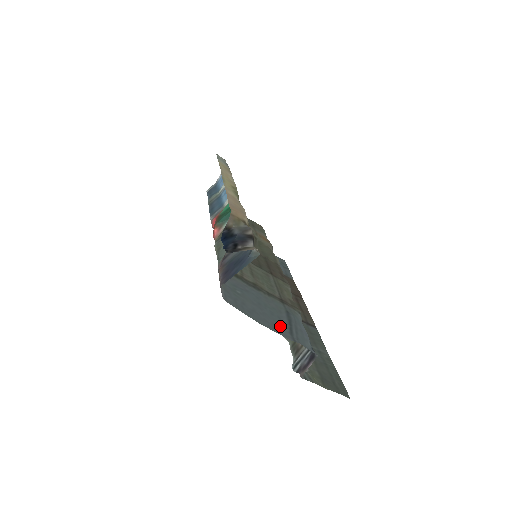
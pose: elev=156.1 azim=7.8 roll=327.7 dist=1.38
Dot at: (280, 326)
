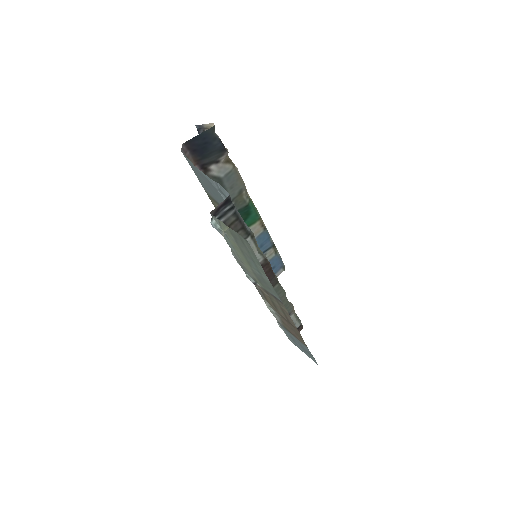
Dot at: (215, 189)
